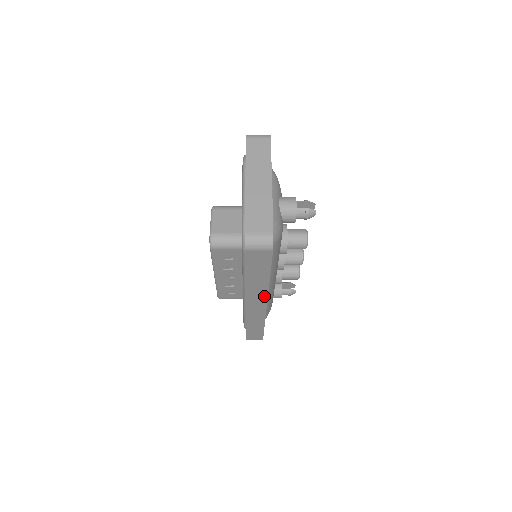
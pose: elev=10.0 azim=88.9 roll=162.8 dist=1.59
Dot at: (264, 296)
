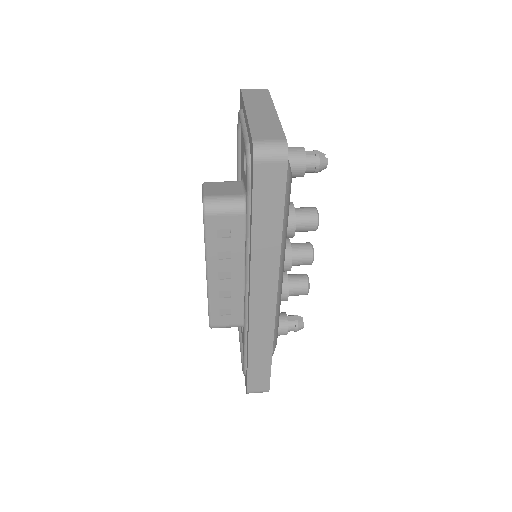
Dot at: (274, 276)
